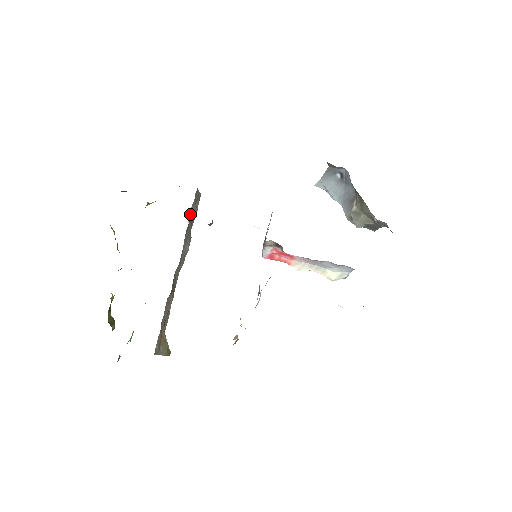
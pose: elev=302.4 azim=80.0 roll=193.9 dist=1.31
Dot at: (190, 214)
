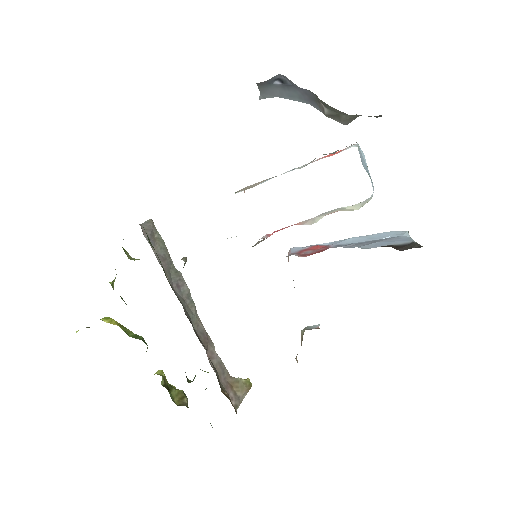
Dot at: (158, 259)
